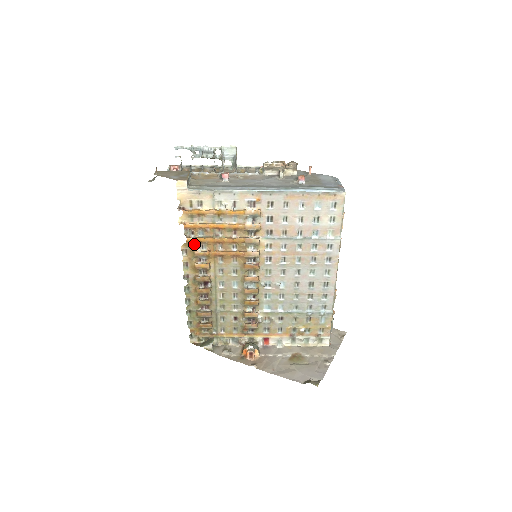
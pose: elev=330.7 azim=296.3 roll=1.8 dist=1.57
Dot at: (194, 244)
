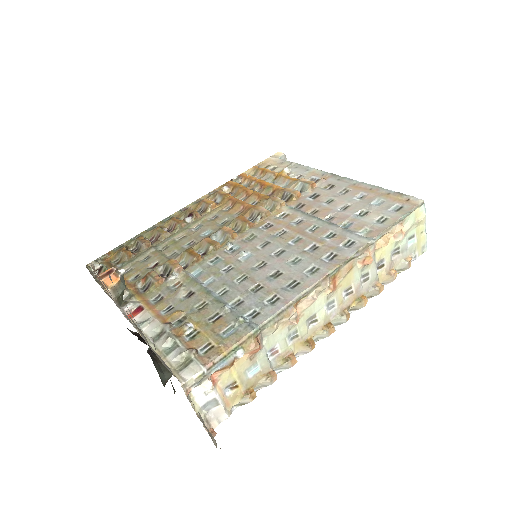
Dot at: (228, 187)
